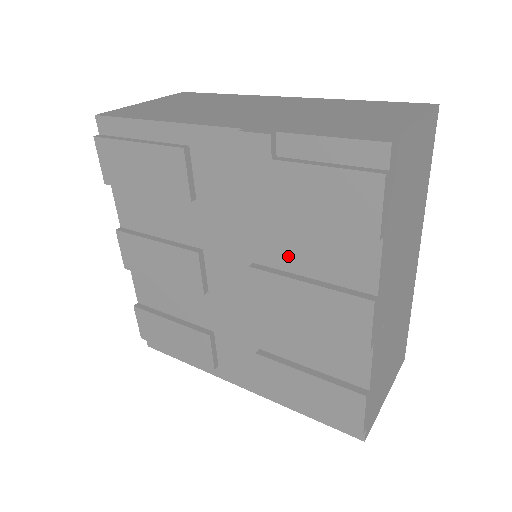
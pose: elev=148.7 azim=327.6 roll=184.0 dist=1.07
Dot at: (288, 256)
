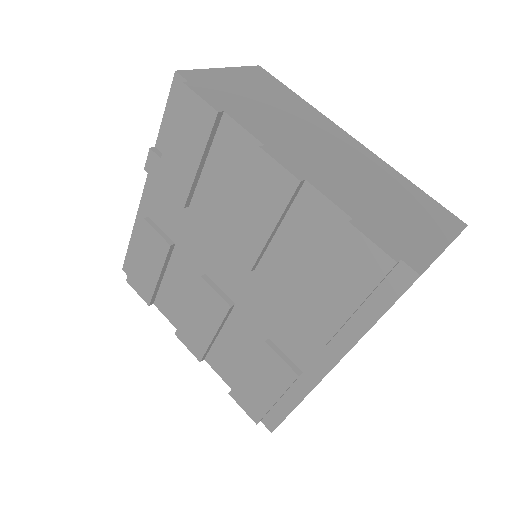
Dot at: (222, 202)
